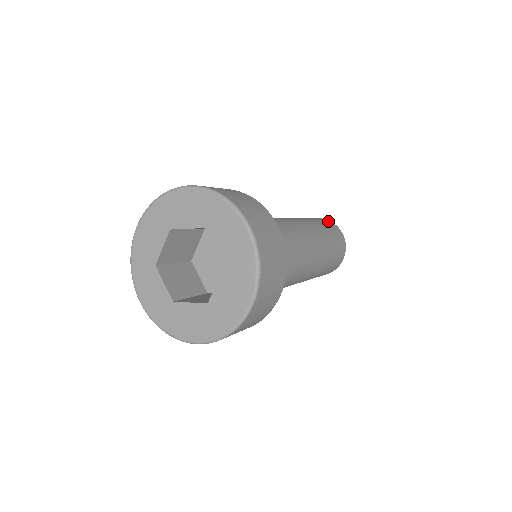
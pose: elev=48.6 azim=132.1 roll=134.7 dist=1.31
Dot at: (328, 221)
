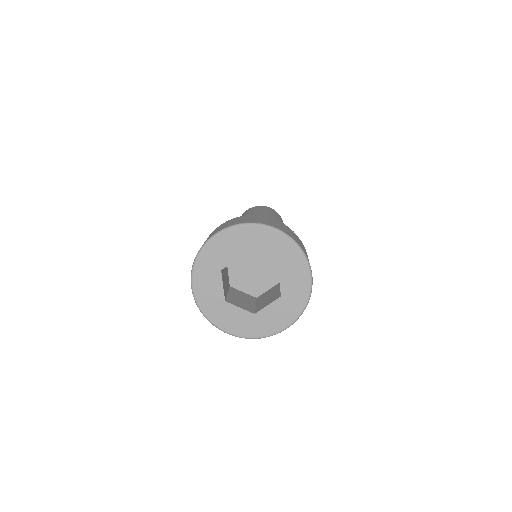
Dot at: occluded
